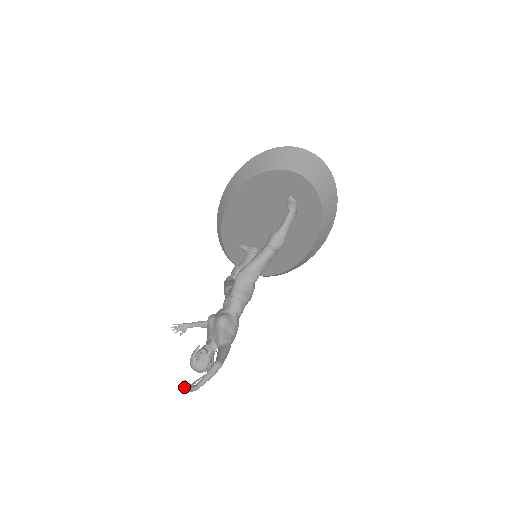
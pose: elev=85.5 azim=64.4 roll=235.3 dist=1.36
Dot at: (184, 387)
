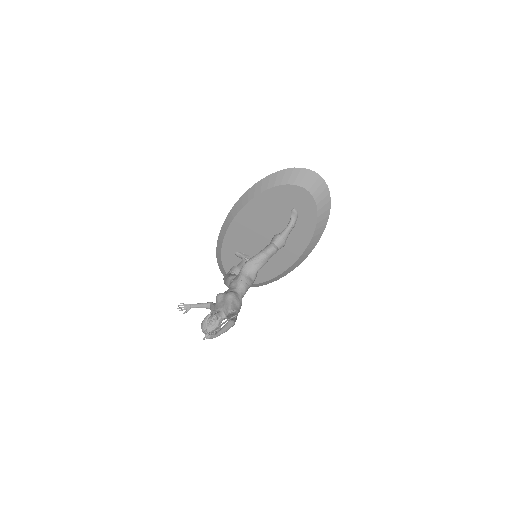
Dot at: (206, 333)
